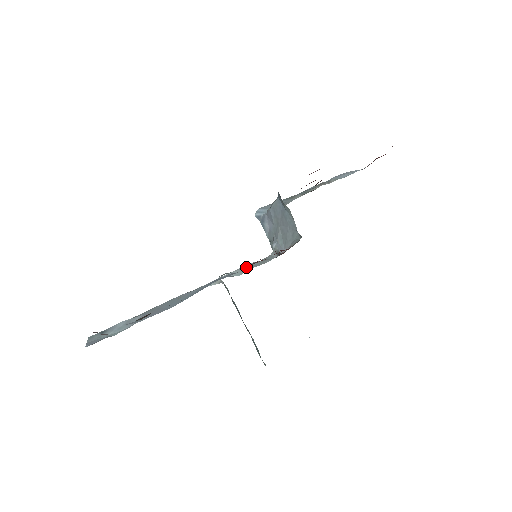
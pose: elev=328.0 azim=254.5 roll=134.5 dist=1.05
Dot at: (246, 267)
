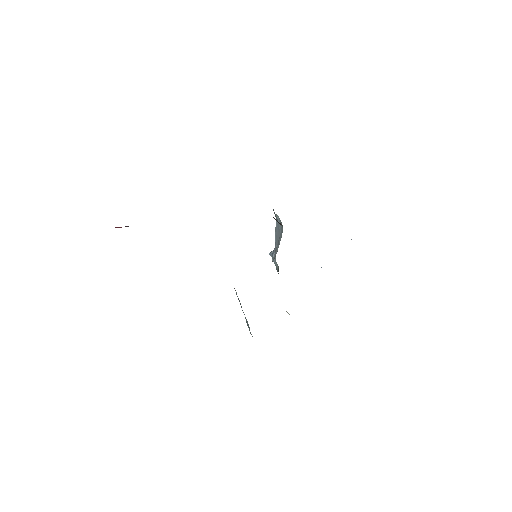
Dot at: occluded
